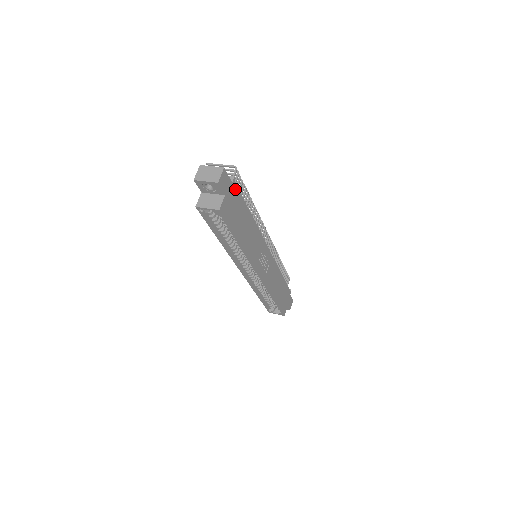
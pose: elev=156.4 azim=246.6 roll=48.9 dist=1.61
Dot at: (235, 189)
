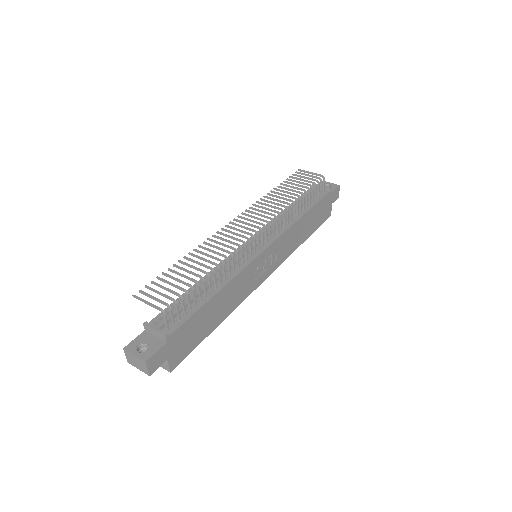
Dot at: (175, 334)
